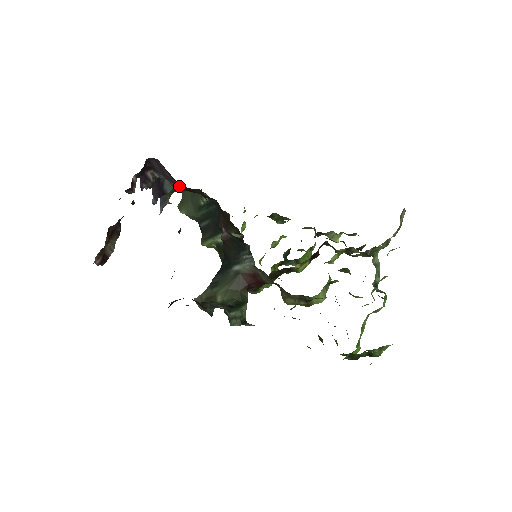
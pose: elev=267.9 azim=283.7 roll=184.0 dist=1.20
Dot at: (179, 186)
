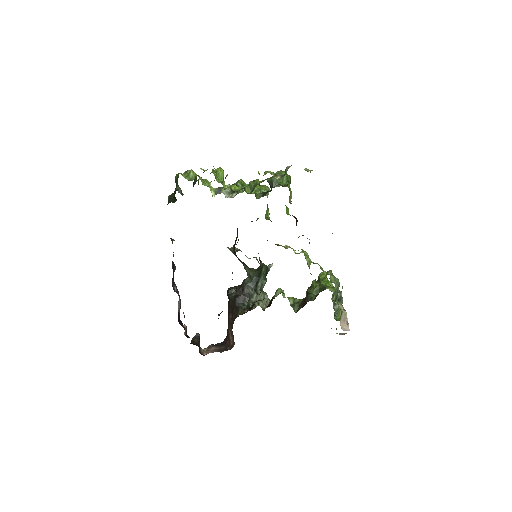
Dot at: occluded
